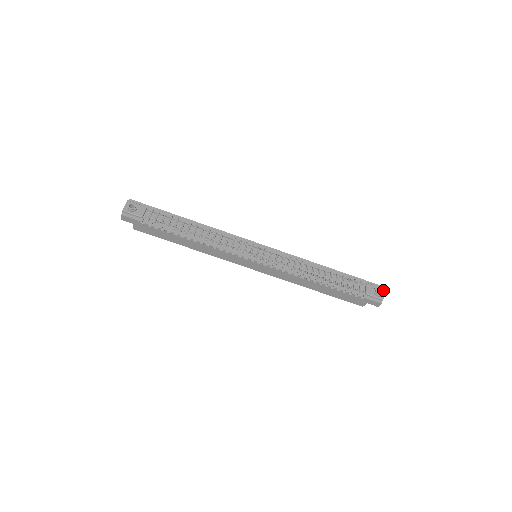
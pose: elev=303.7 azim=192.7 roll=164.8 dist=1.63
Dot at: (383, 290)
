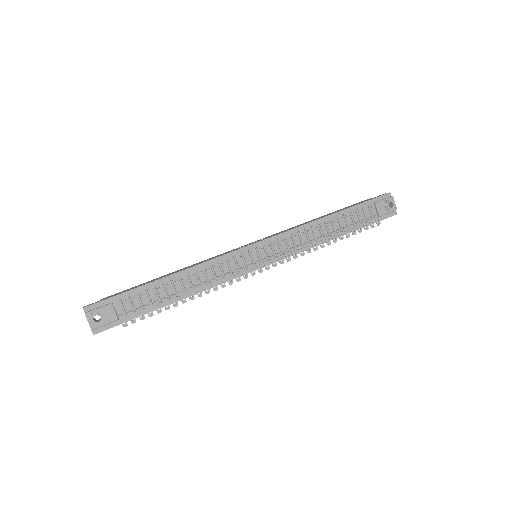
Dot at: (393, 199)
